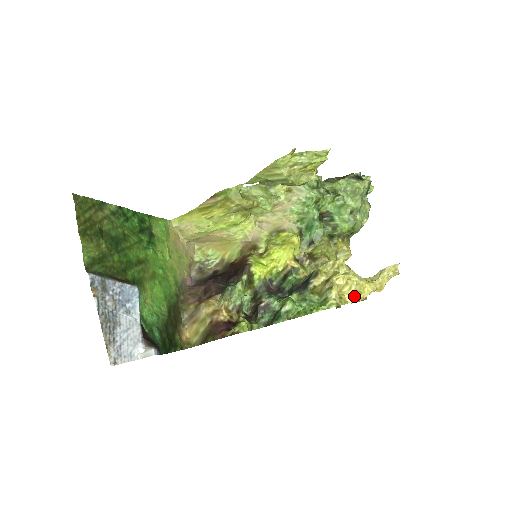
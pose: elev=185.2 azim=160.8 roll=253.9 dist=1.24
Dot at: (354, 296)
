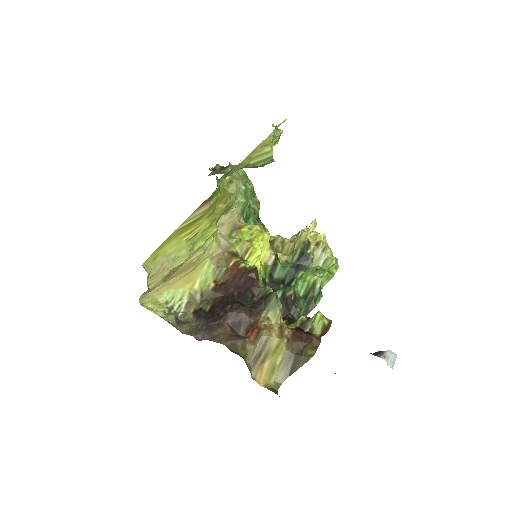
Dot at: occluded
